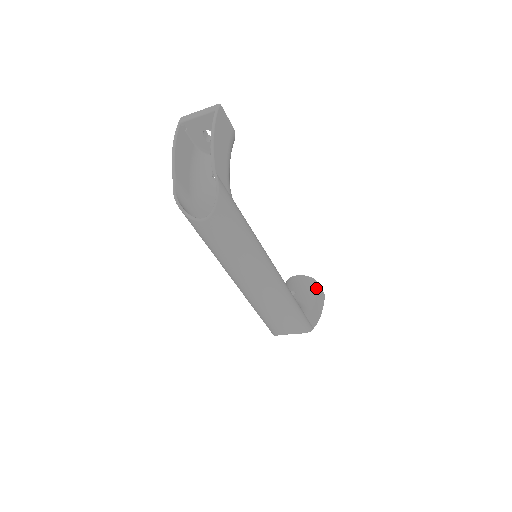
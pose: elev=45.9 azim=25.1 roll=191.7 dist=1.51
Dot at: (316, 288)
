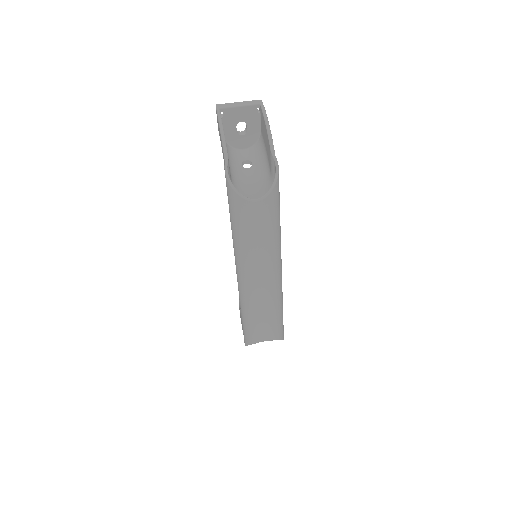
Dot at: occluded
